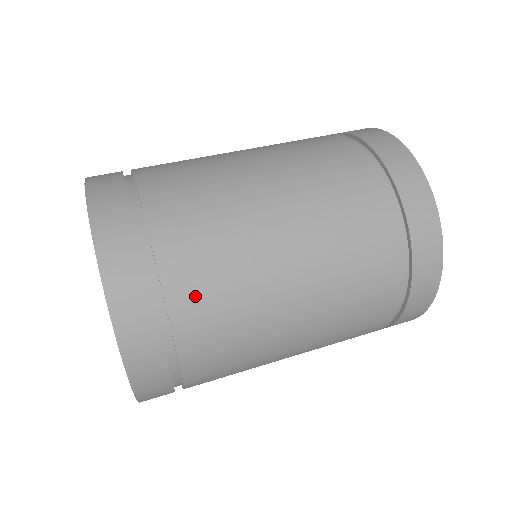
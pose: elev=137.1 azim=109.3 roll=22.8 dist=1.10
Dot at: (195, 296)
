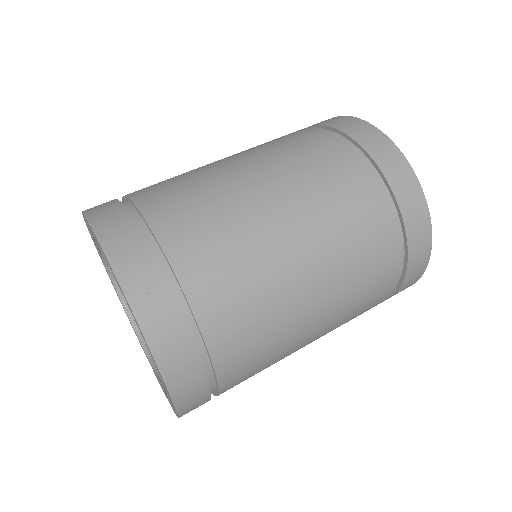
Dot at: (240, 363)
